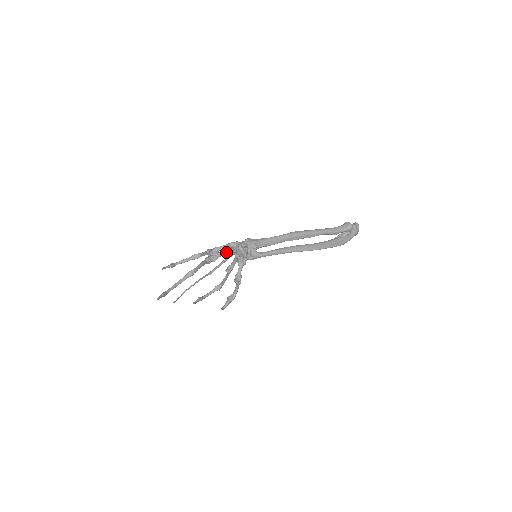
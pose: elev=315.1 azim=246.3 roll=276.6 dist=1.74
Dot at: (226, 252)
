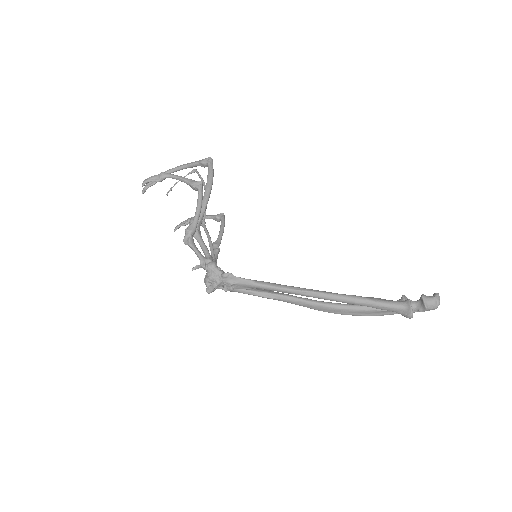
Dot at: (205, 251)
